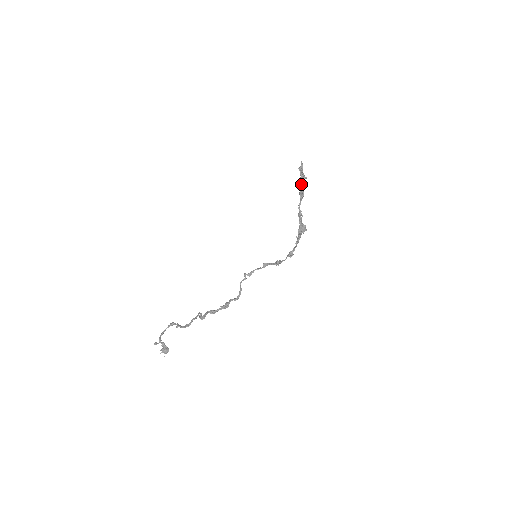
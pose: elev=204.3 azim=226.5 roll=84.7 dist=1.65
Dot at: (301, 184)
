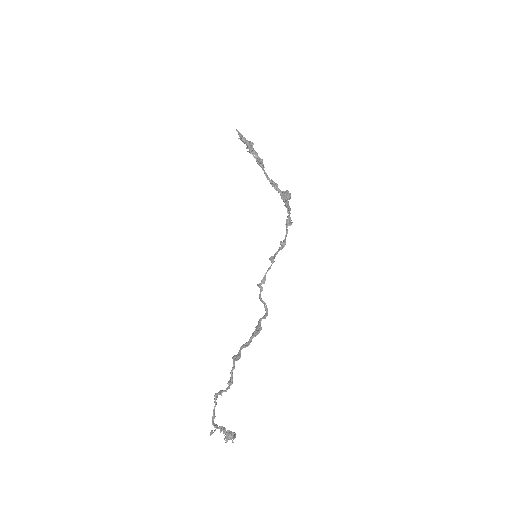
Dot at: (252, 152)
